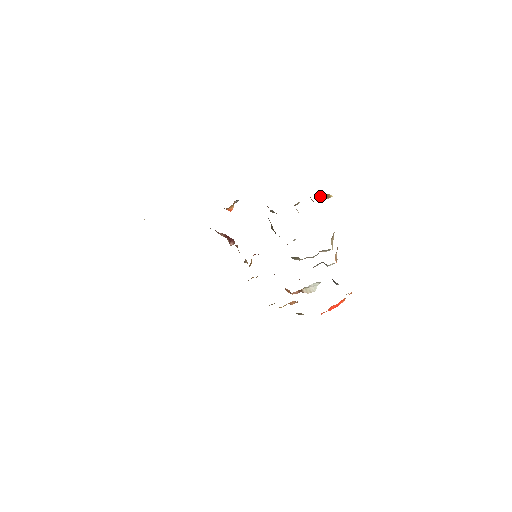
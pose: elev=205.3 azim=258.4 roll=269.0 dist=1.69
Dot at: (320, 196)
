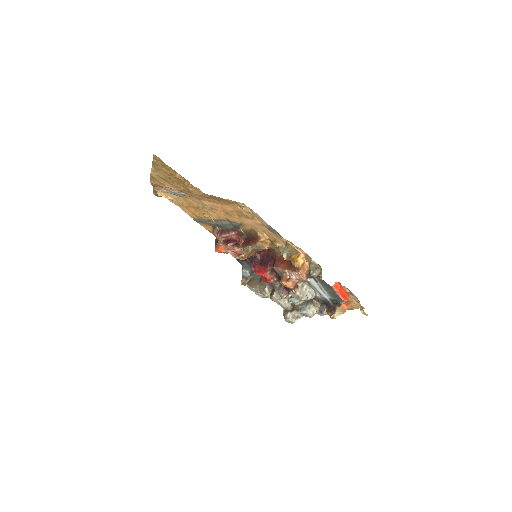
Dot at: occluded
